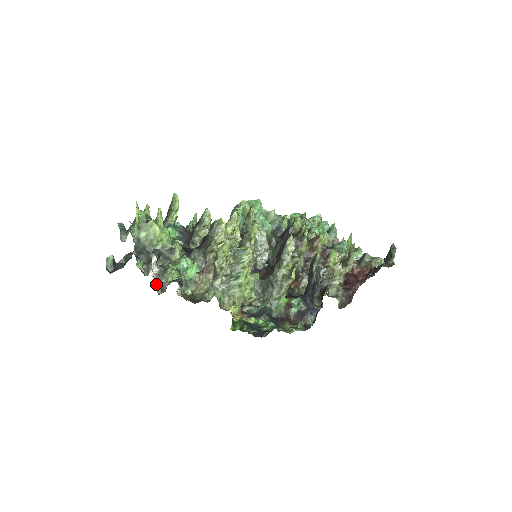
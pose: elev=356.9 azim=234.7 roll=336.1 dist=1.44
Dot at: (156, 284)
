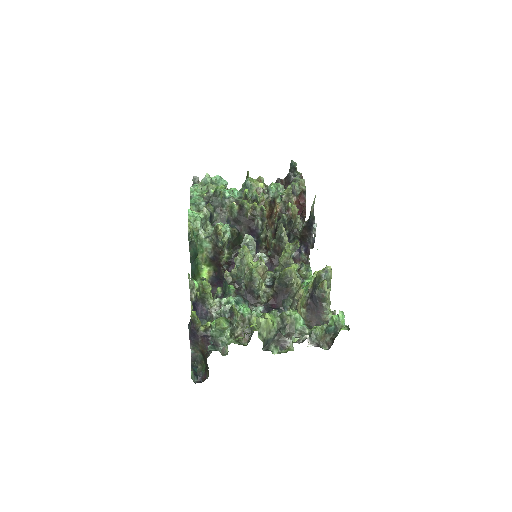
Dot at: (320, 347)
